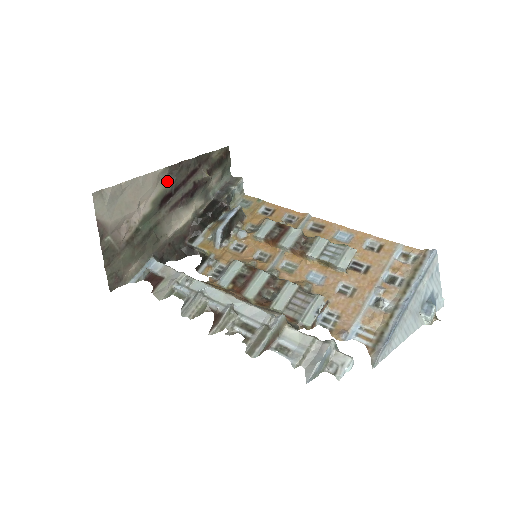
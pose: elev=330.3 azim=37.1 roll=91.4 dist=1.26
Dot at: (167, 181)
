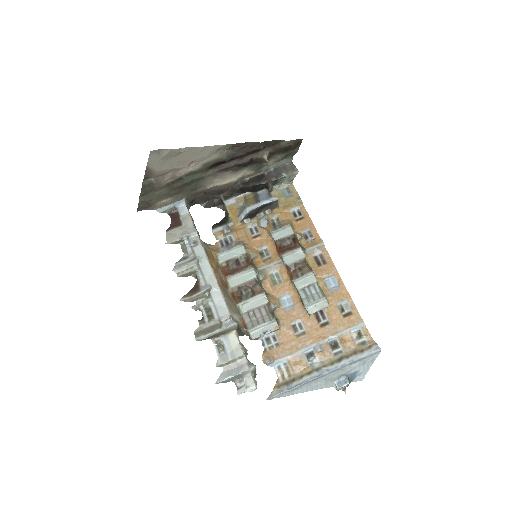
Dot at: (226, 153)
